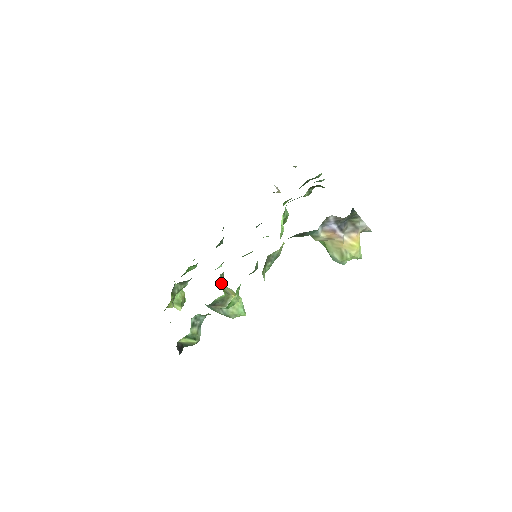
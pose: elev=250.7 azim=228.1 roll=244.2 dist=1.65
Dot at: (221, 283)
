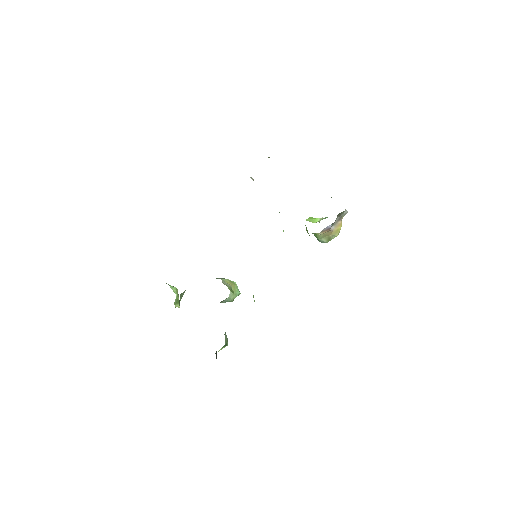
Dot at: (223, 281)
